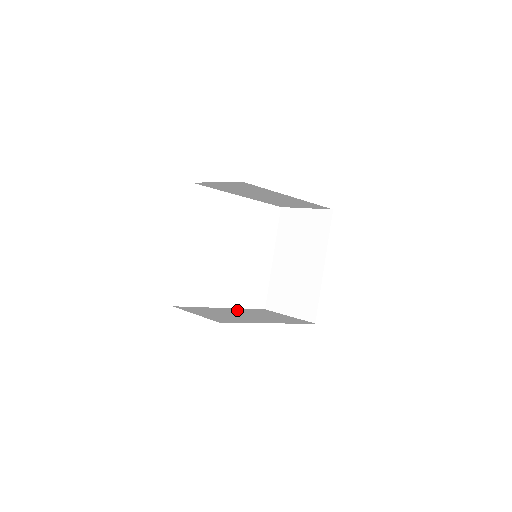
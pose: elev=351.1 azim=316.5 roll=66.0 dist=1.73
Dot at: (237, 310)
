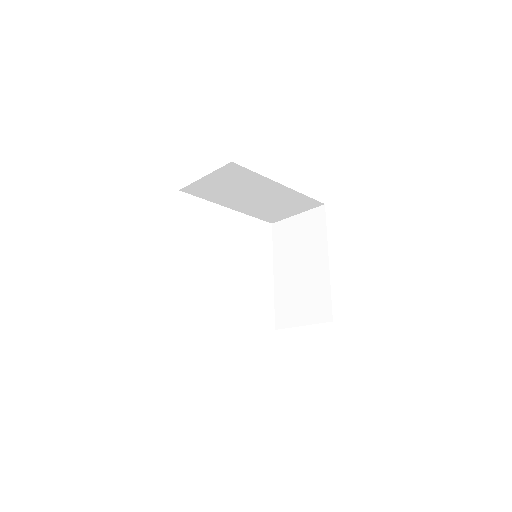
Dot at: occluded
